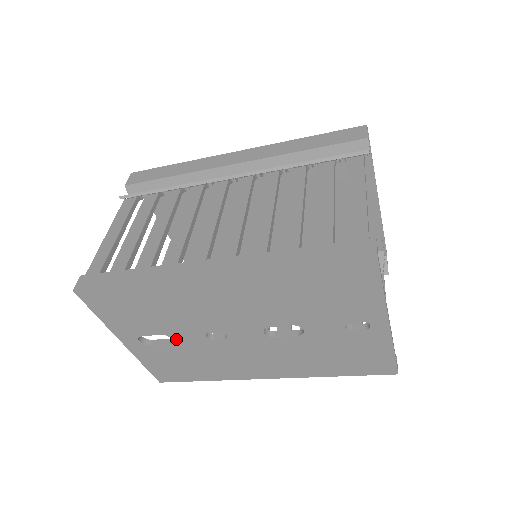
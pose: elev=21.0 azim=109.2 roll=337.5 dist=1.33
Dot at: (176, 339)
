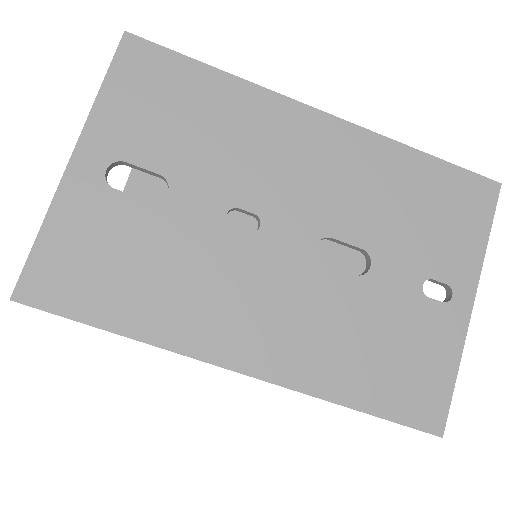
Dot at: (174, 196)
